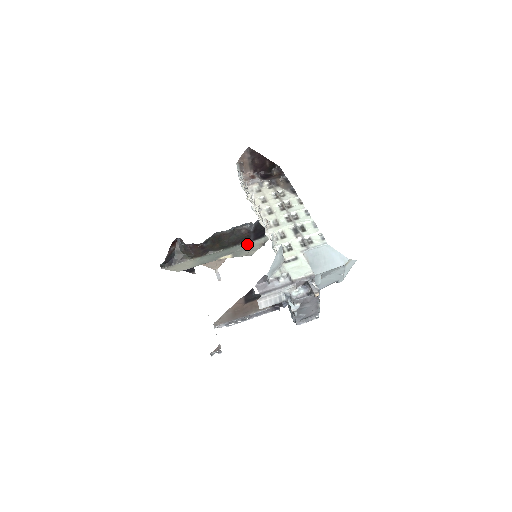
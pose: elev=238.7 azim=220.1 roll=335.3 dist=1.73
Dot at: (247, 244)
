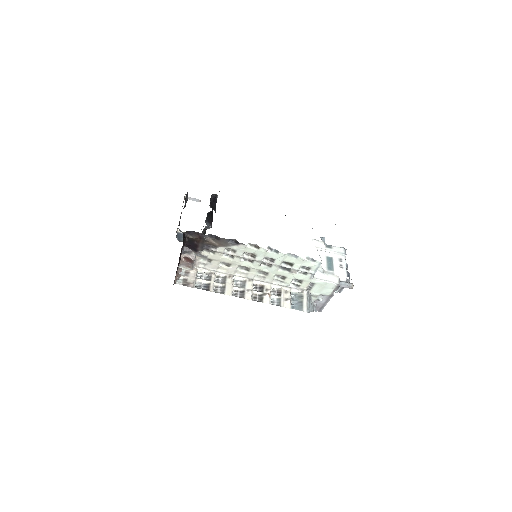
Dot at: occluded
